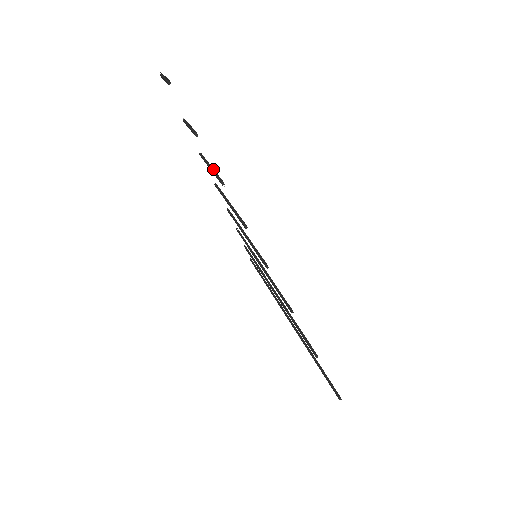
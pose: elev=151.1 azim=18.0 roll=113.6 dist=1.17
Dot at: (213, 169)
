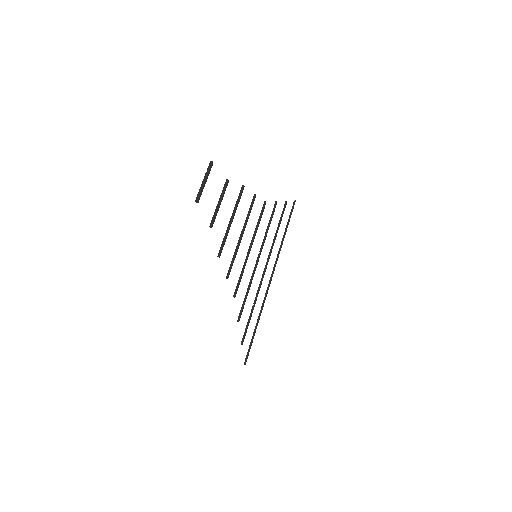
Dot at: (228, 228)
